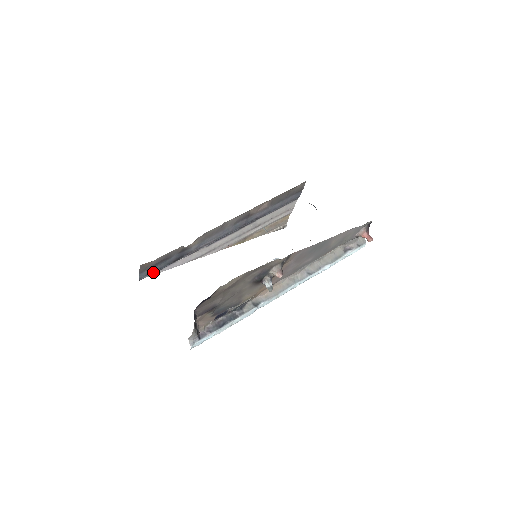
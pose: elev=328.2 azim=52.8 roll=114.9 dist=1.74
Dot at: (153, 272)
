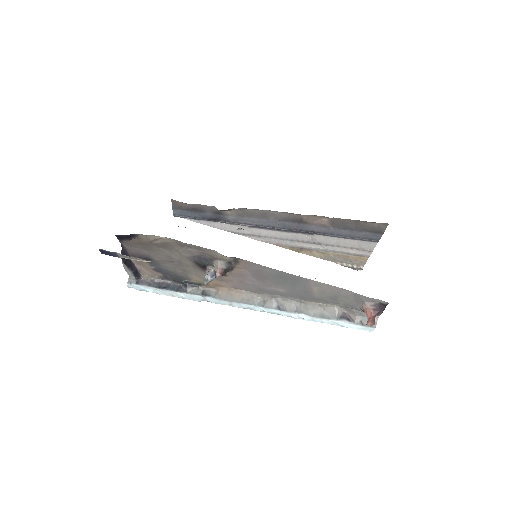
Dot at: (188, 216)
